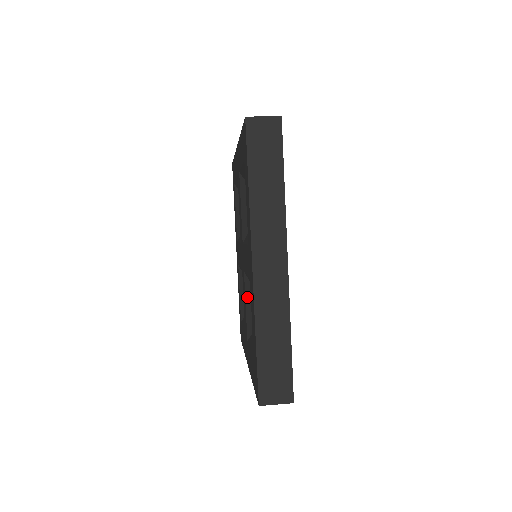
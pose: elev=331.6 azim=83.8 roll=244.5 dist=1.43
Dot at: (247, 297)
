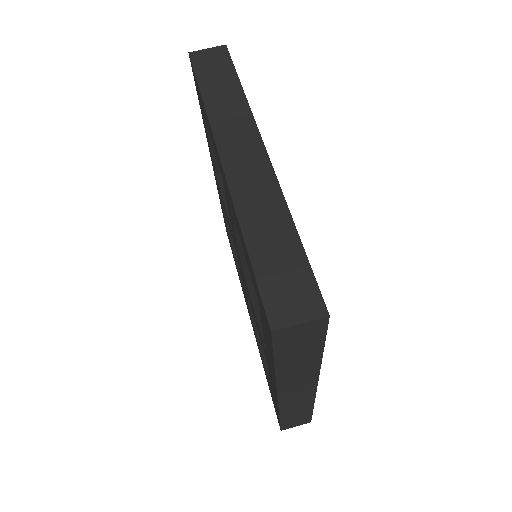
Dot at: occluded
